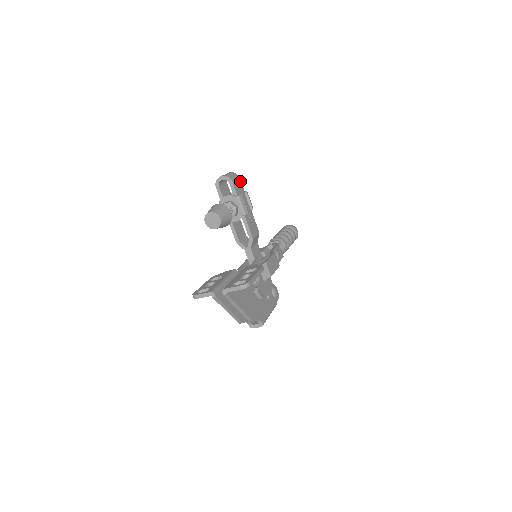
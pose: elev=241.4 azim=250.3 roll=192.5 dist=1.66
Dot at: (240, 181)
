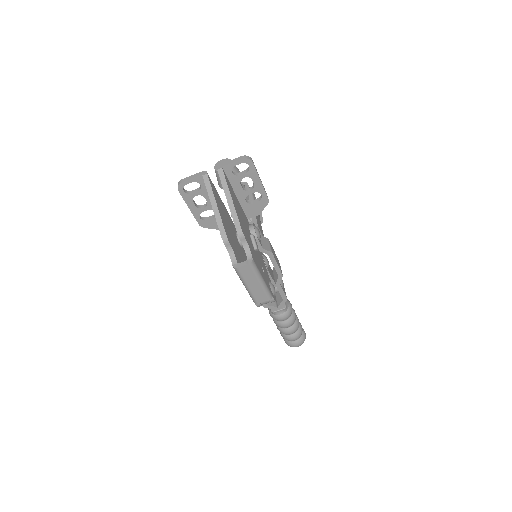
Dot at: occluded
